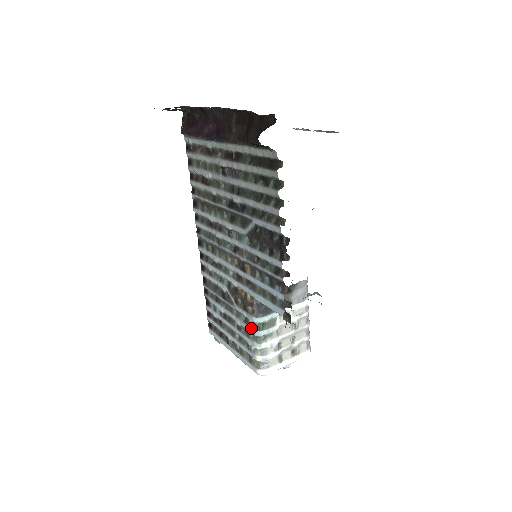
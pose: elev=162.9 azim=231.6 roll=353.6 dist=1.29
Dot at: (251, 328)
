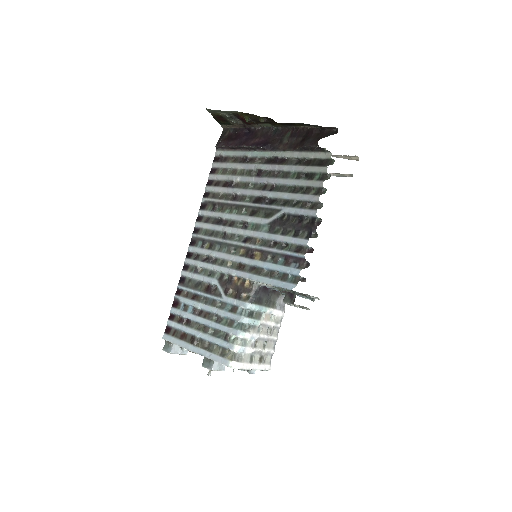
Dot at: (239, 315)
